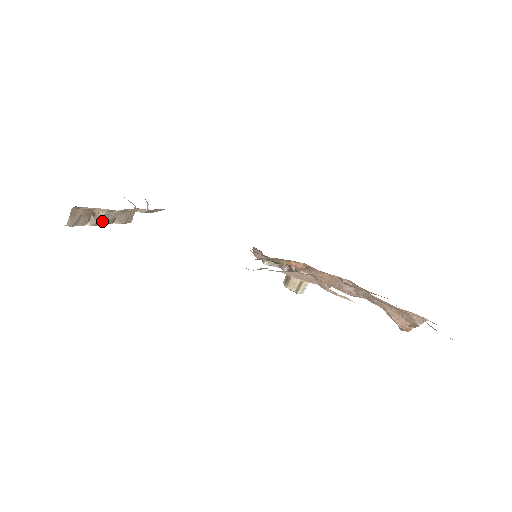
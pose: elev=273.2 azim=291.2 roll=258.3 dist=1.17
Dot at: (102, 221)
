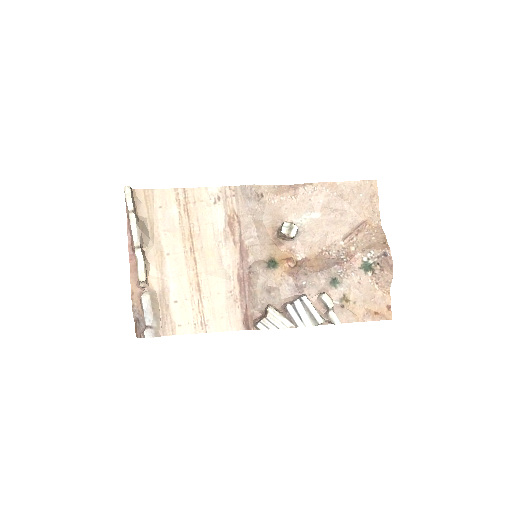
Dot at: (139, 226)
